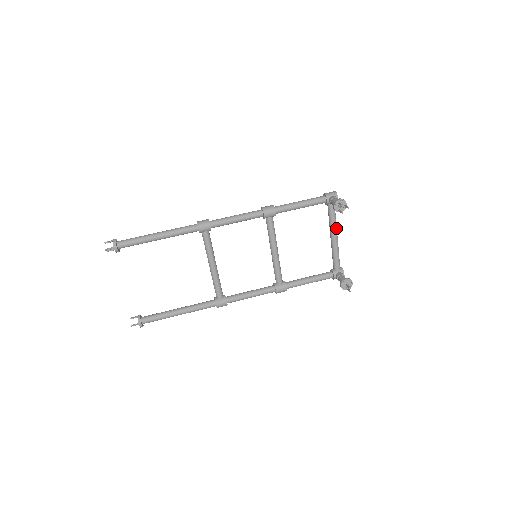
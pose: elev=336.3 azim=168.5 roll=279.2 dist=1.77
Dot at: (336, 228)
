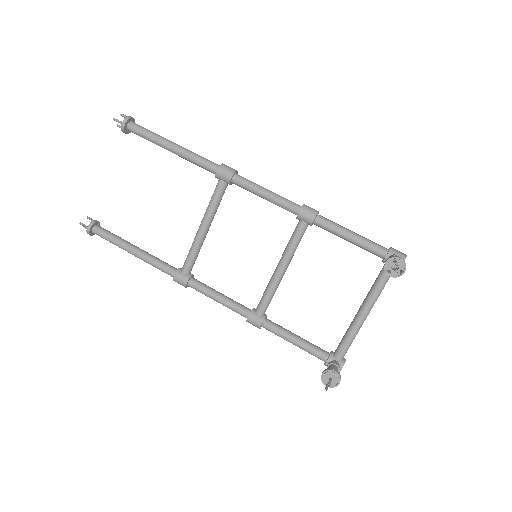
Dot at: (374, 302)
